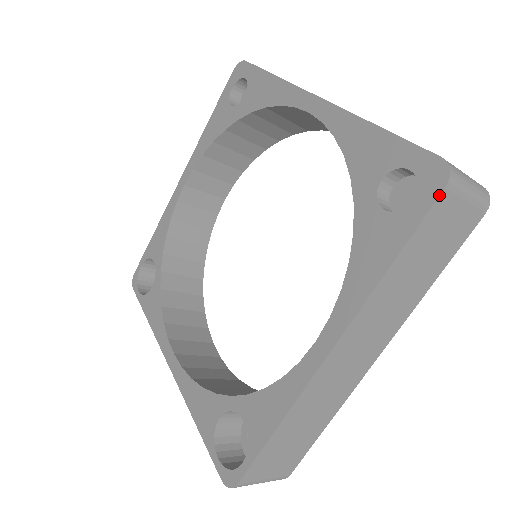
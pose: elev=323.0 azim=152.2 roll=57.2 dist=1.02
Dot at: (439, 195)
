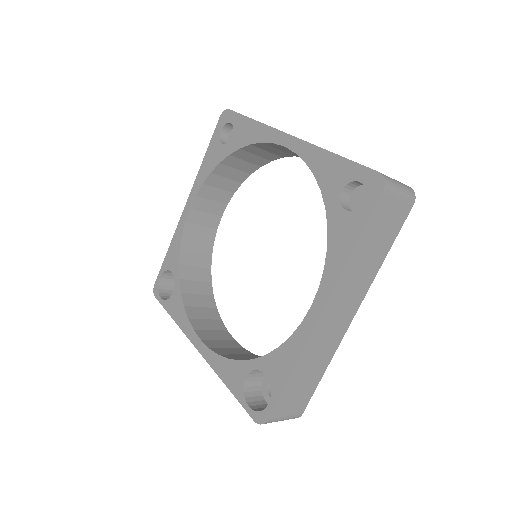
Dot at: (380, 196)
